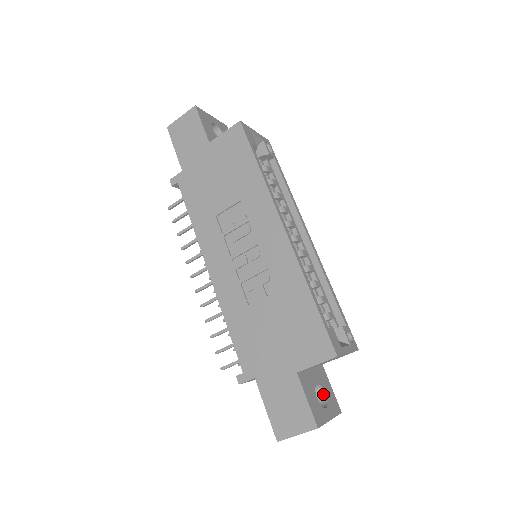
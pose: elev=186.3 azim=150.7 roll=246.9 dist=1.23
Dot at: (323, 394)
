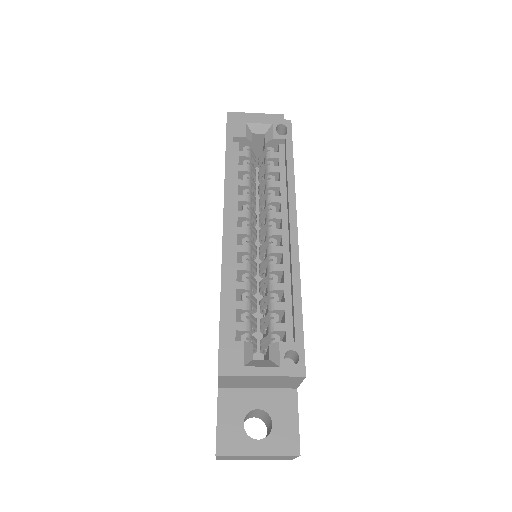
Dot at: (272, 423)
